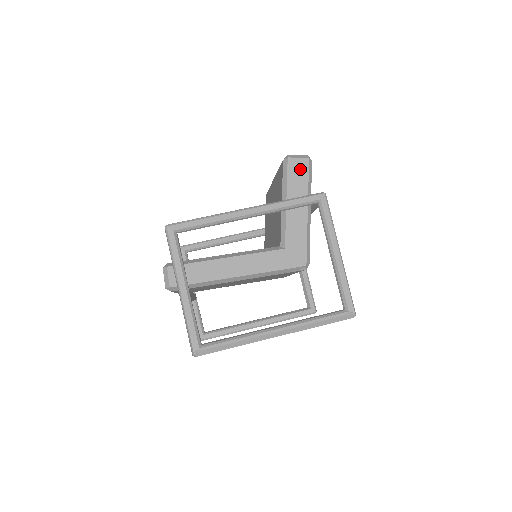
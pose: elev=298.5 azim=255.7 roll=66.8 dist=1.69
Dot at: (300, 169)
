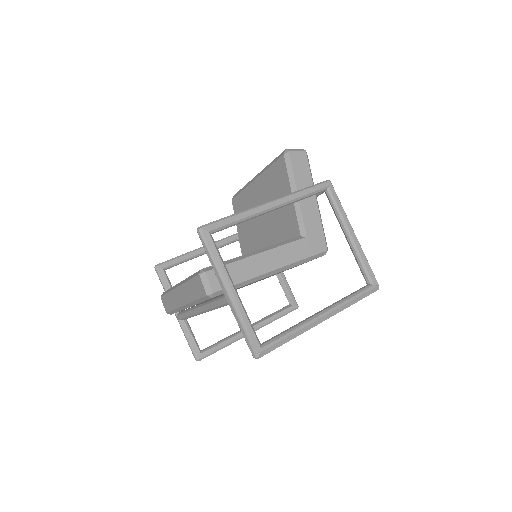
Dot at: (301, 161)
